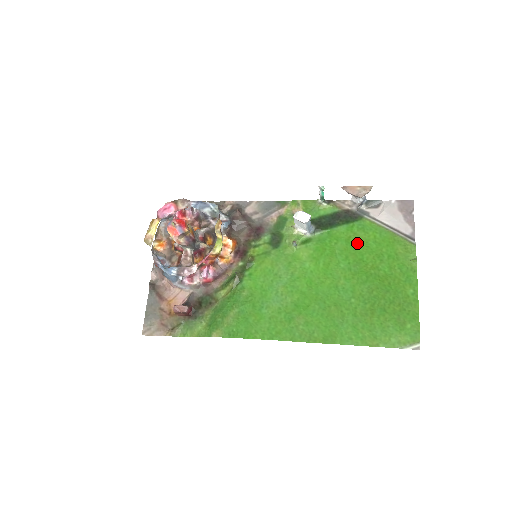
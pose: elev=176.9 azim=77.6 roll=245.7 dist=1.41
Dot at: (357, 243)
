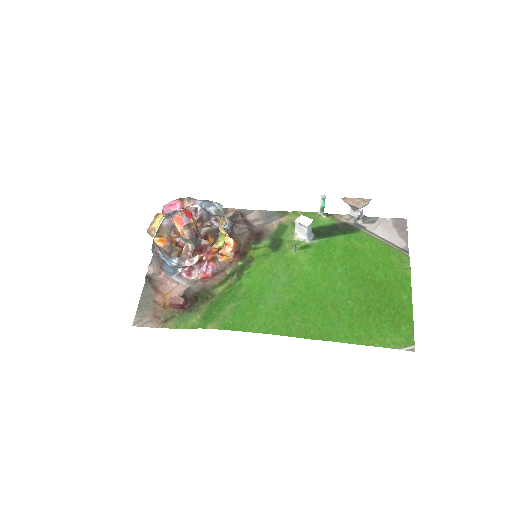
Dot at: (354, 251)
